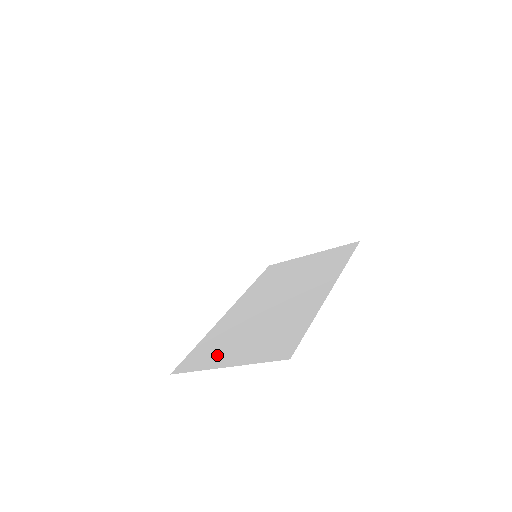
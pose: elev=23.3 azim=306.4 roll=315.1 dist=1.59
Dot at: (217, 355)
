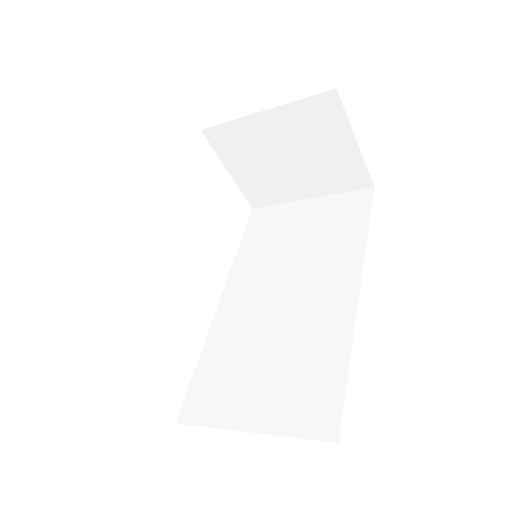
Dot at: (231, 400)
